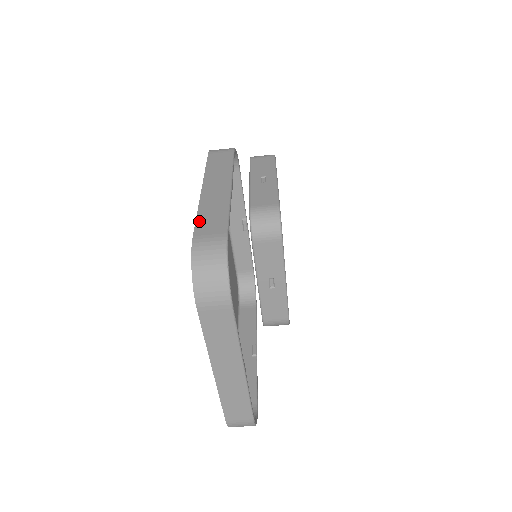
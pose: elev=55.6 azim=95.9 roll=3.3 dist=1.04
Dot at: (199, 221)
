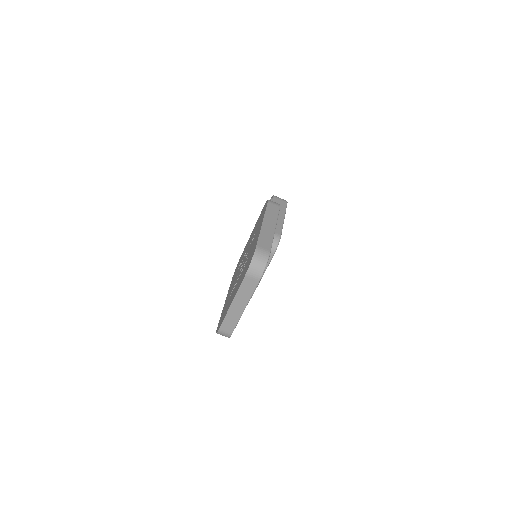
Dot at: (260, 239)
